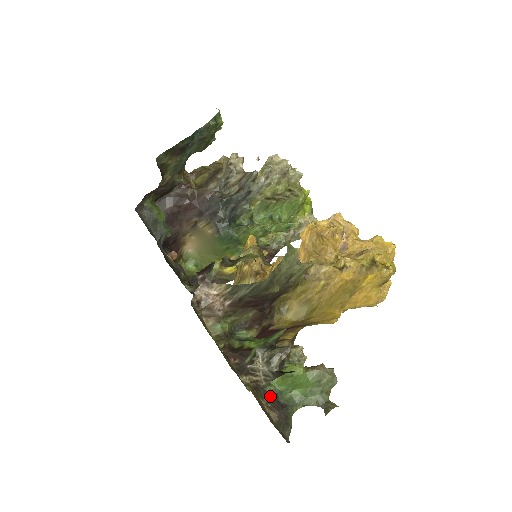
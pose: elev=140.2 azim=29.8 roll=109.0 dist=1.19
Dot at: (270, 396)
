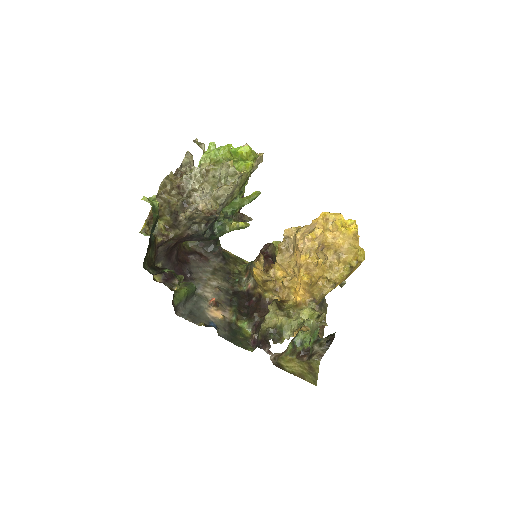
Dot at: occluded
